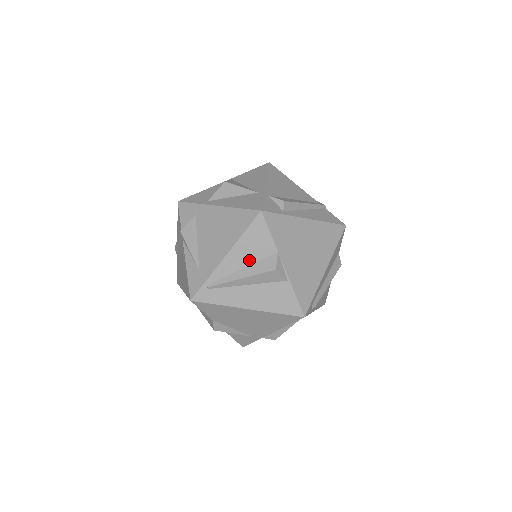
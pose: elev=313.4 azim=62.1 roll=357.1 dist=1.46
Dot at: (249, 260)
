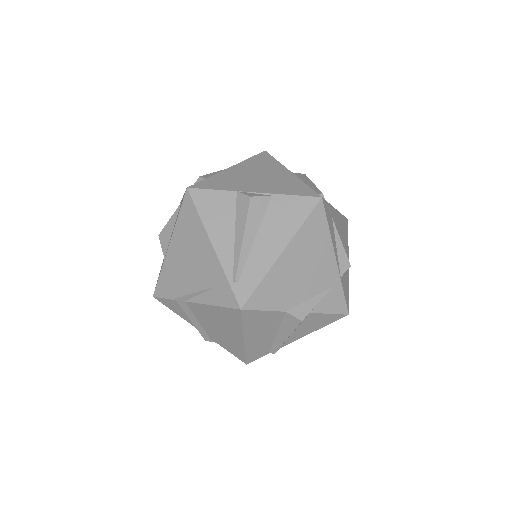
Dot at: (229, 223)
